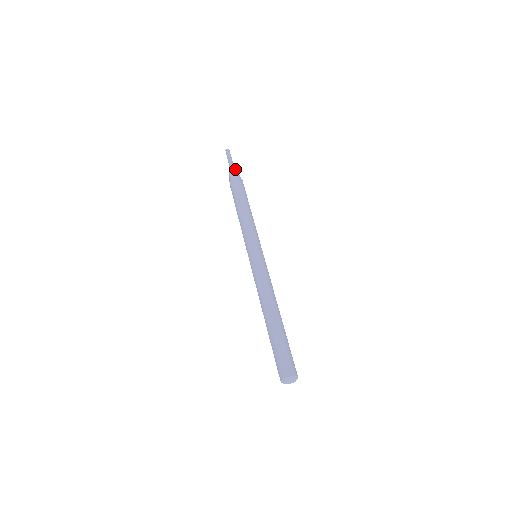
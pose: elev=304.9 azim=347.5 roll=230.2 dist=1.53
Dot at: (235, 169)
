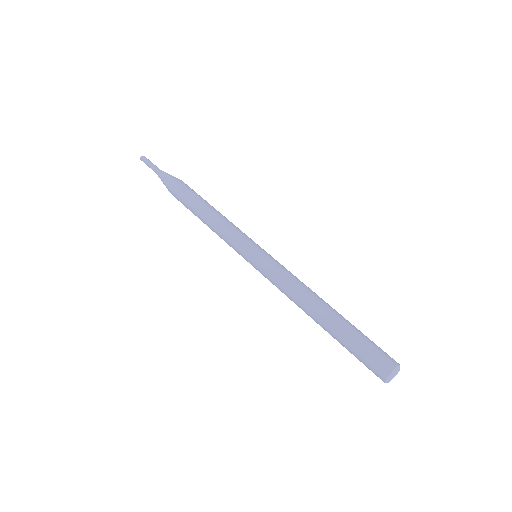
Dot at: occluded
